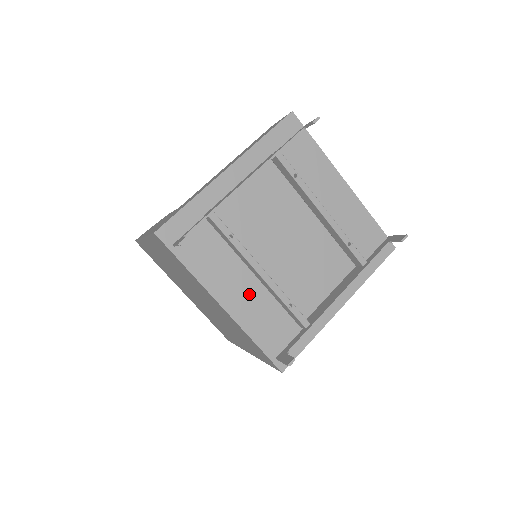
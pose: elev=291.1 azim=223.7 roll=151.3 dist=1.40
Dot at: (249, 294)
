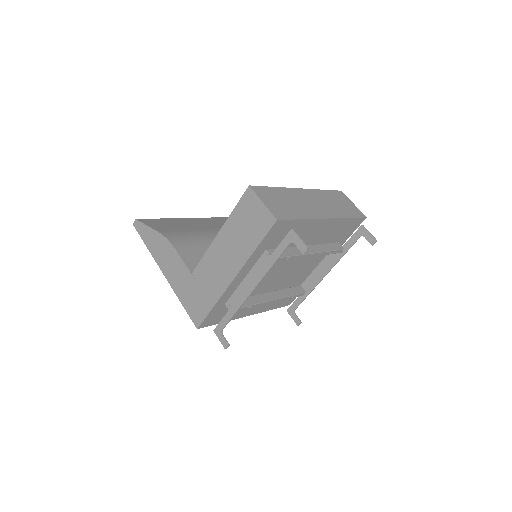
Dot at: occluded
